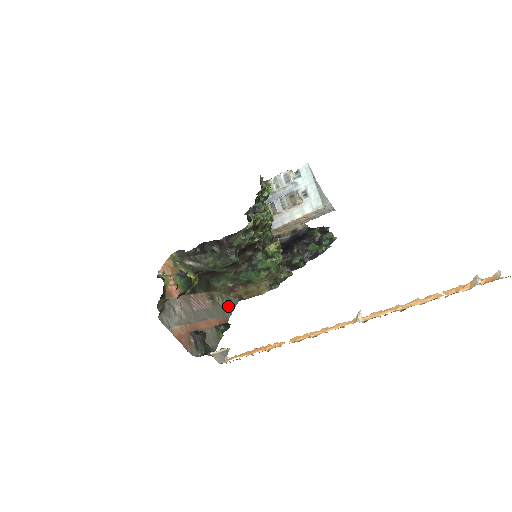
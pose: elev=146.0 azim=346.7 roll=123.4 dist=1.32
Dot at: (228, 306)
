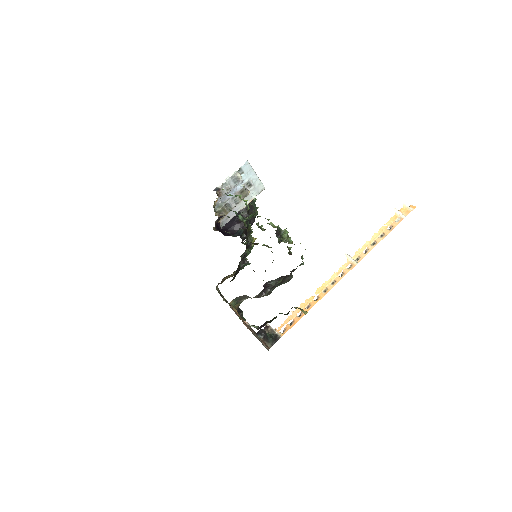
Dot at: occluded
